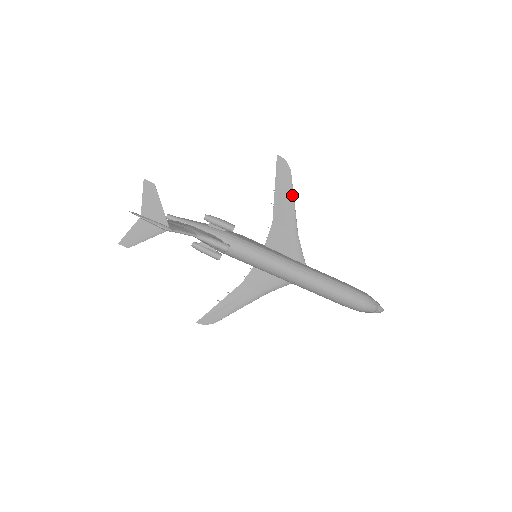
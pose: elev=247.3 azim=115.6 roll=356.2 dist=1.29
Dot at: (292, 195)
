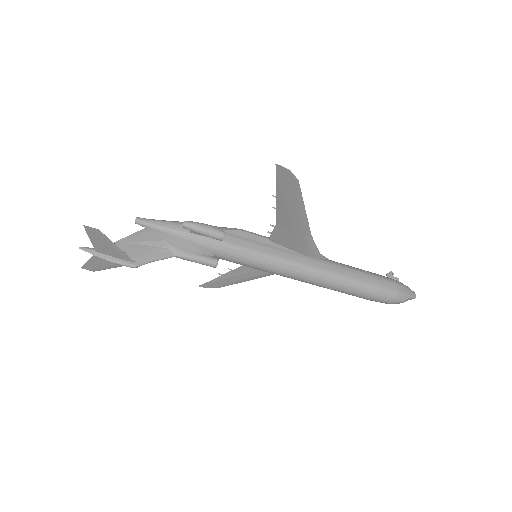
Dot at: (301, 204)
